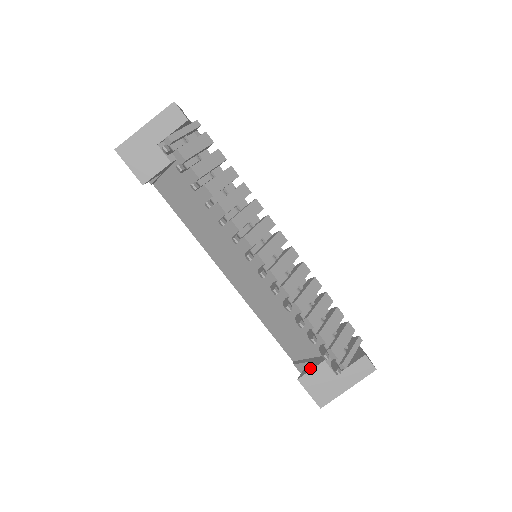
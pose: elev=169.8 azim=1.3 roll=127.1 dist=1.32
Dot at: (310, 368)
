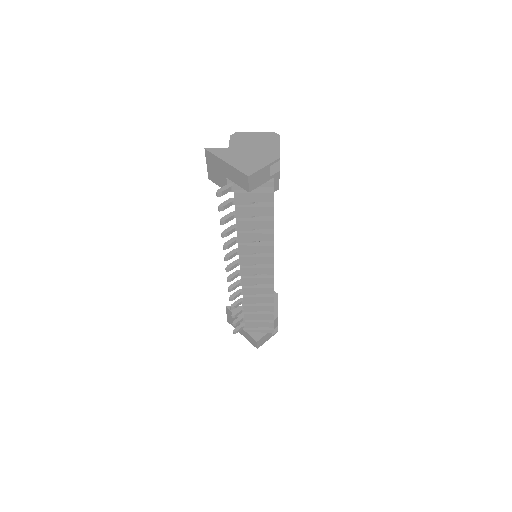
Dot at: occluded
